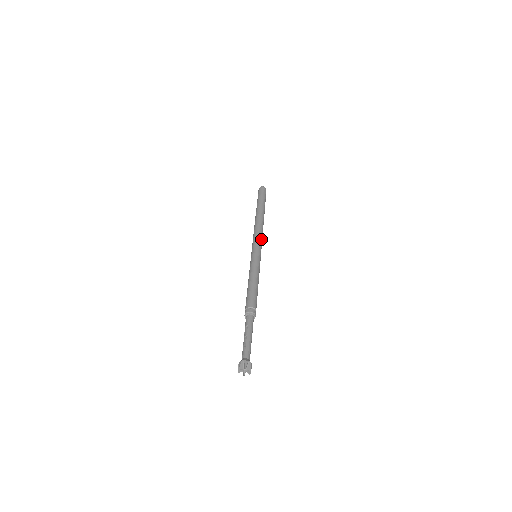
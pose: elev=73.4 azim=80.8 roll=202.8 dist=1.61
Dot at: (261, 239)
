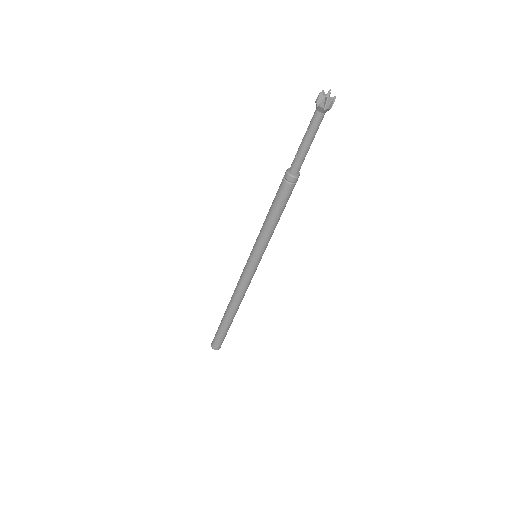
Dot at: occluded
